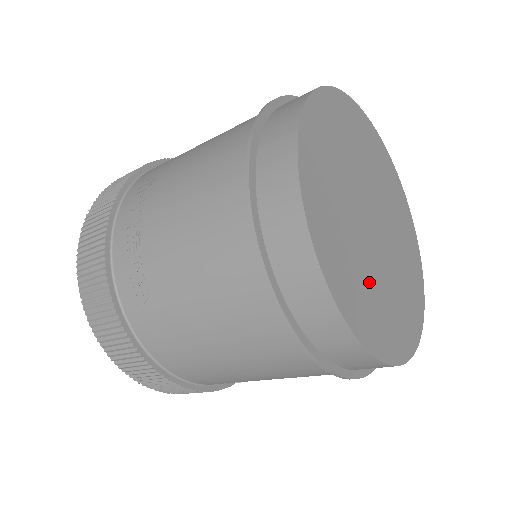
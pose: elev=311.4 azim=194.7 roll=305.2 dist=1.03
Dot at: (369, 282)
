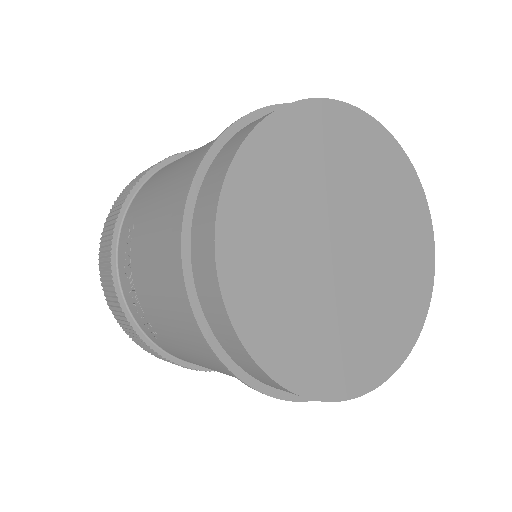
Dot at: (336, 328)
